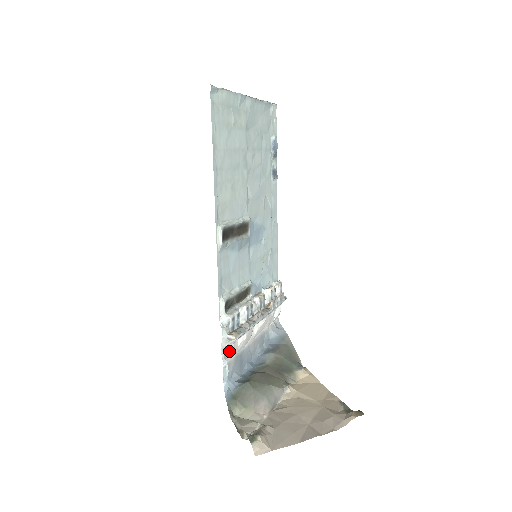
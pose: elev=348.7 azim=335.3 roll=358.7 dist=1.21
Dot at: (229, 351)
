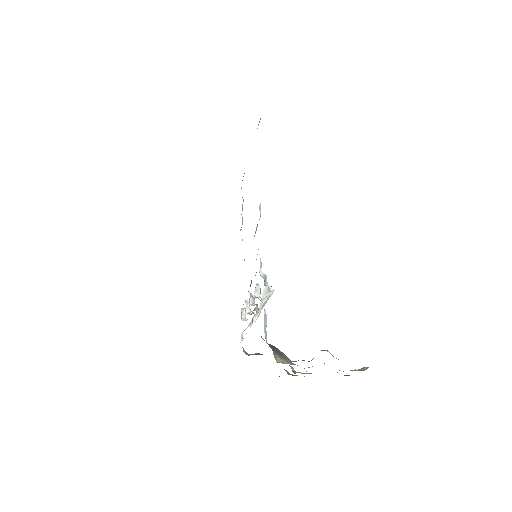
Dot at: (261, 308)
